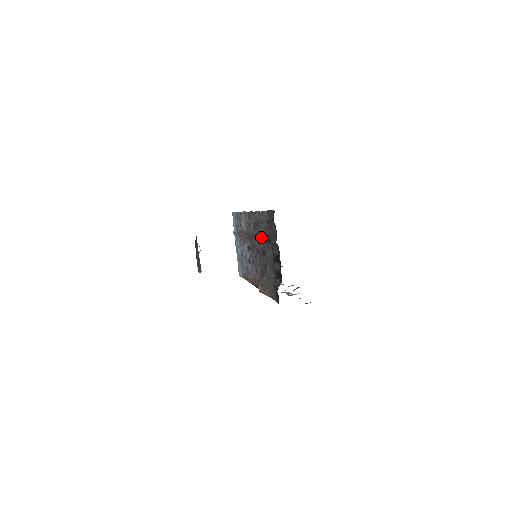
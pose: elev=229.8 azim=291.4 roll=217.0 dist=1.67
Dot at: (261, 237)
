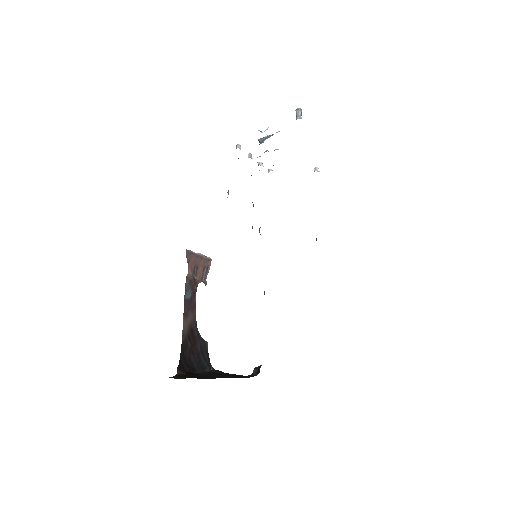
Dot at: occluded
